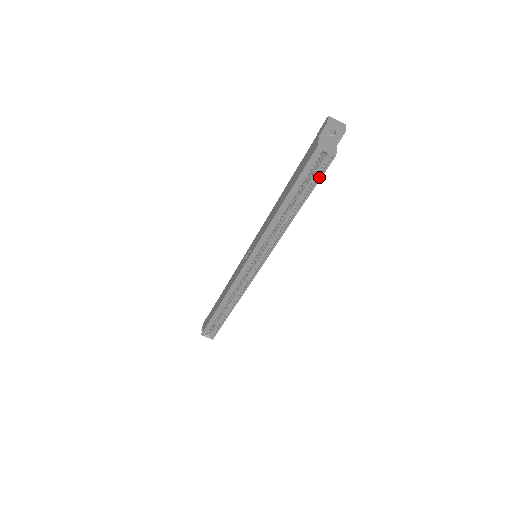
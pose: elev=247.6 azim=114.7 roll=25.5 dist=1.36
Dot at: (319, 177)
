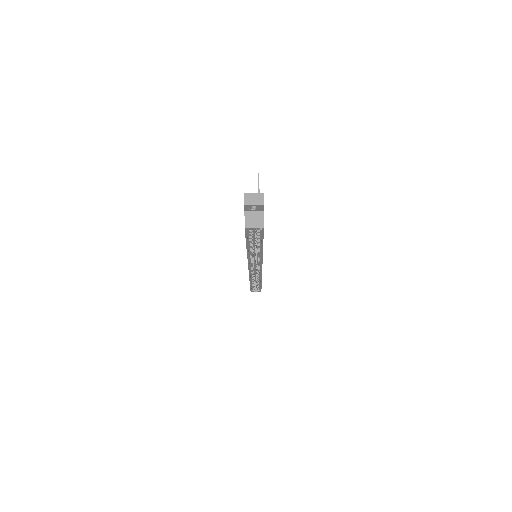
Dot at: (261, 236)
